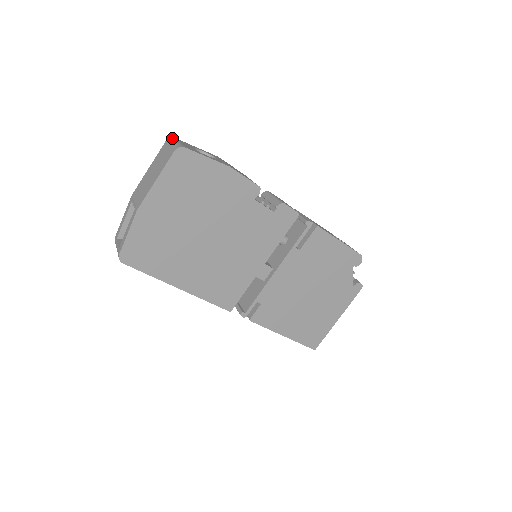
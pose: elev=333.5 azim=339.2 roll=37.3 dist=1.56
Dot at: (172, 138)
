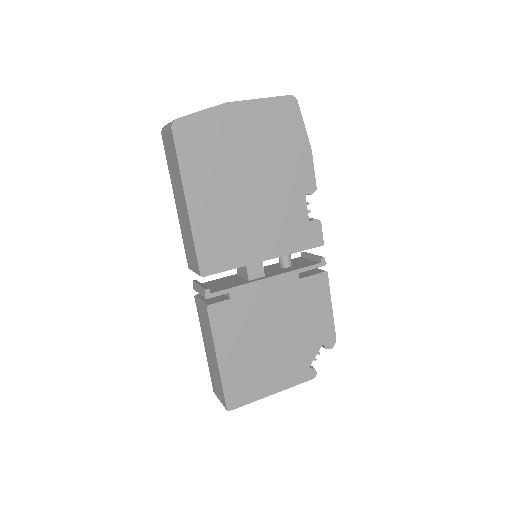
Dot at: occluded
